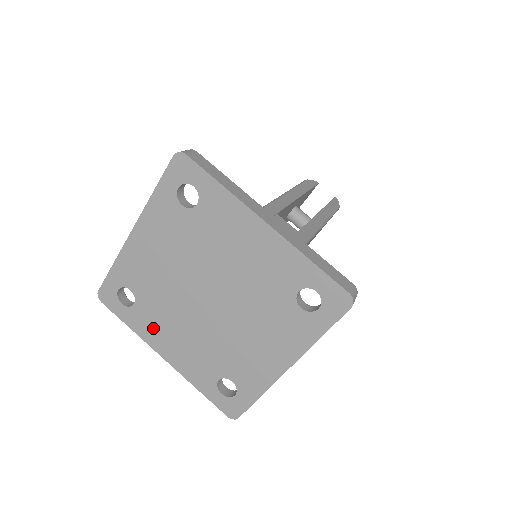
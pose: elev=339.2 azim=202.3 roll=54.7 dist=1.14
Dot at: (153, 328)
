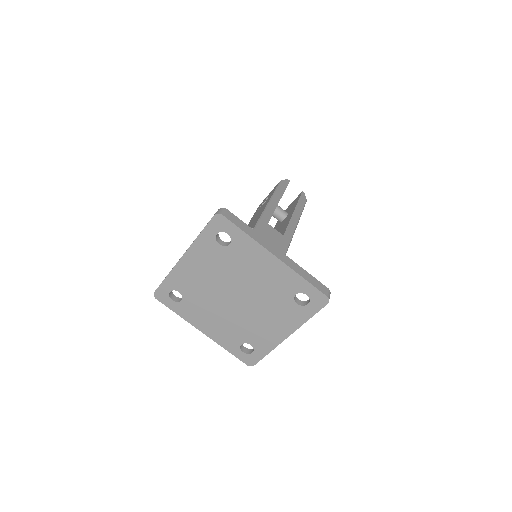
Dot at: (195, 315)
